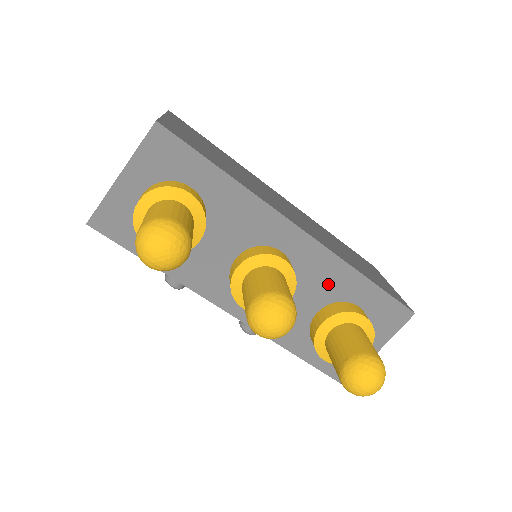
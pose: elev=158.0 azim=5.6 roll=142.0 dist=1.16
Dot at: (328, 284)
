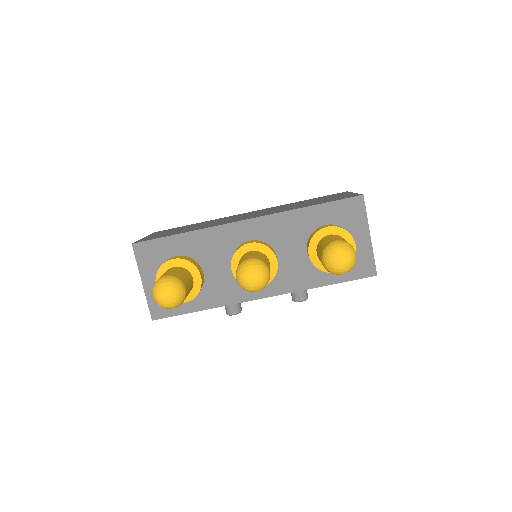
Dot at: (294, 231)
